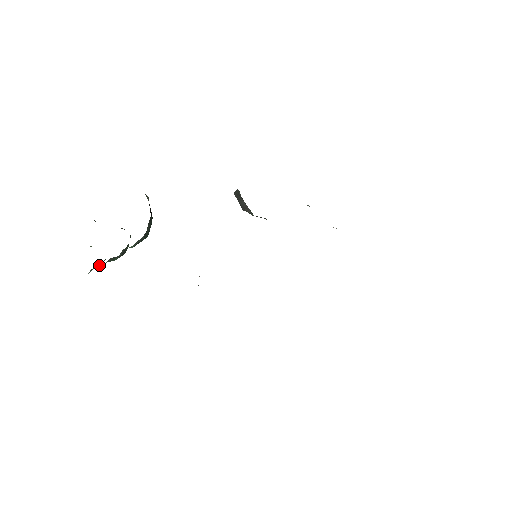
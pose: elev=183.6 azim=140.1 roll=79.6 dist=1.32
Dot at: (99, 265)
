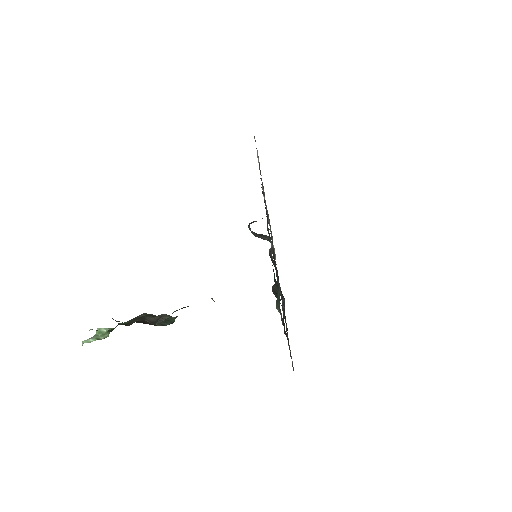
Dot at: occluded
